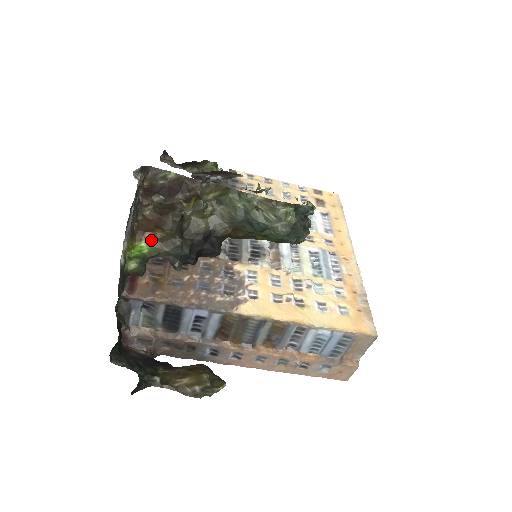
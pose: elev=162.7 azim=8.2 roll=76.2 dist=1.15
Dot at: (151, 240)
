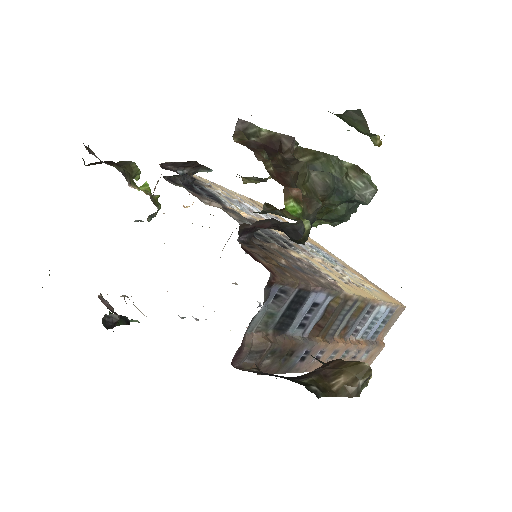
Dot at: (298, 199)
